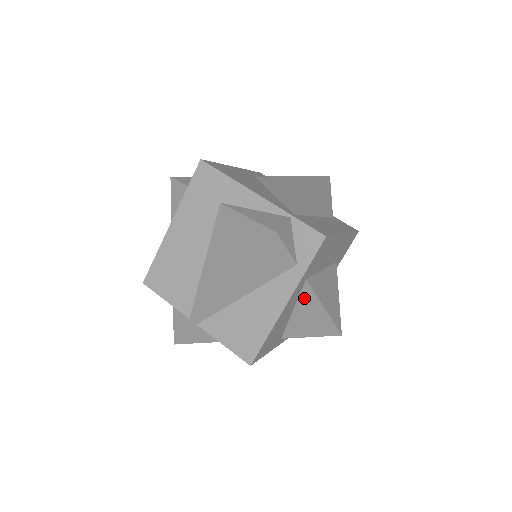
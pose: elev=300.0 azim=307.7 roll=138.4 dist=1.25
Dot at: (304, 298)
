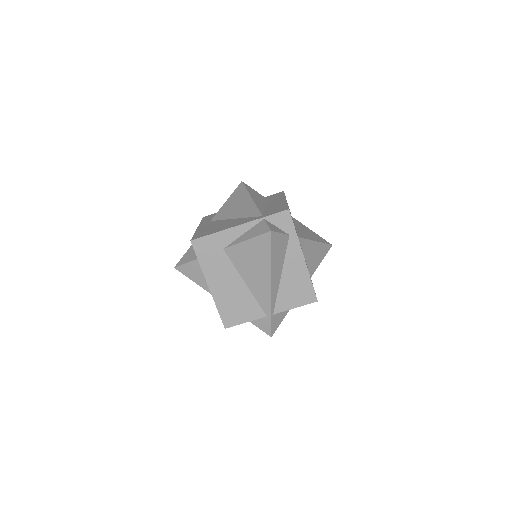
Dot at: (304, 247)
